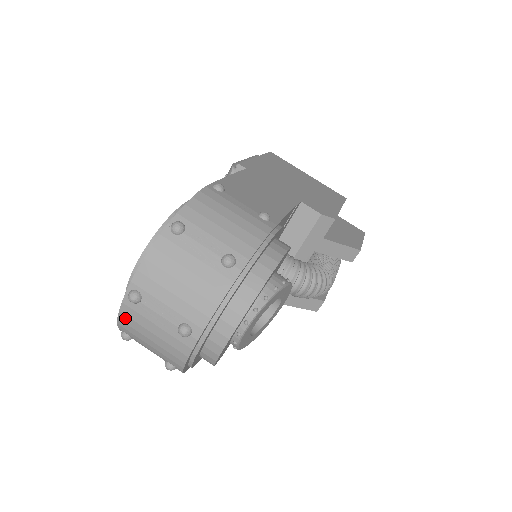
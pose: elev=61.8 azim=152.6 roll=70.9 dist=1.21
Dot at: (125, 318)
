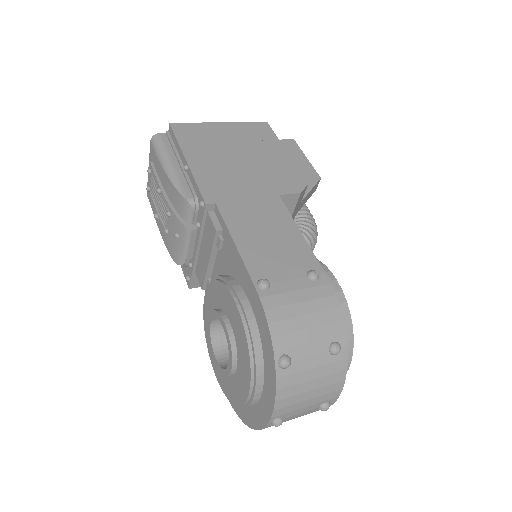
Dot at: occluded
